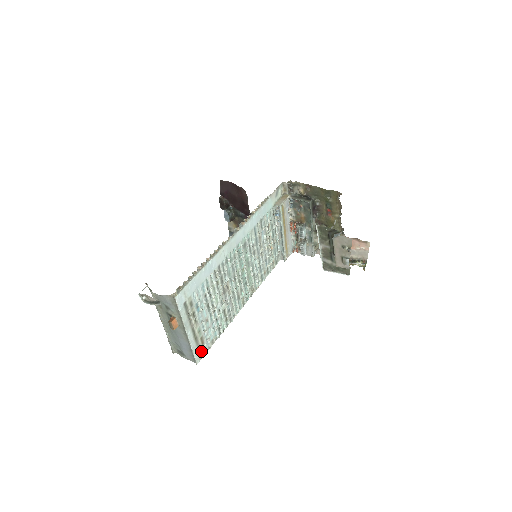
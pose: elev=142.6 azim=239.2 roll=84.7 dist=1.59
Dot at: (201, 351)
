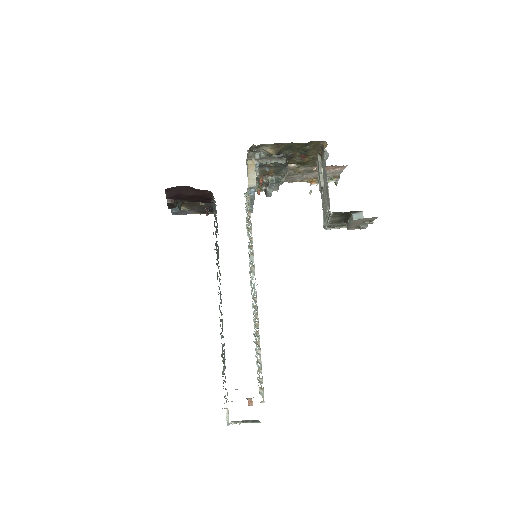
Dot at: (257, 377)
